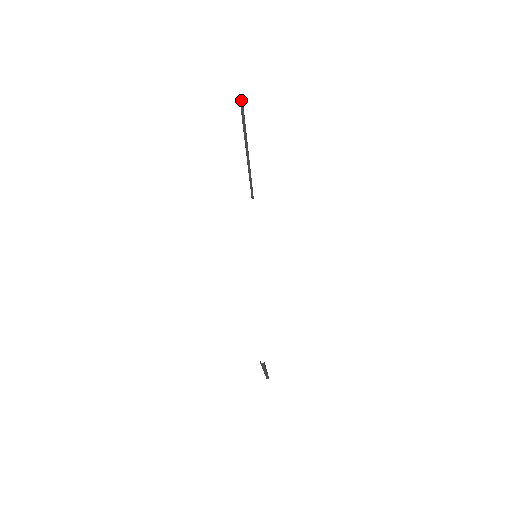
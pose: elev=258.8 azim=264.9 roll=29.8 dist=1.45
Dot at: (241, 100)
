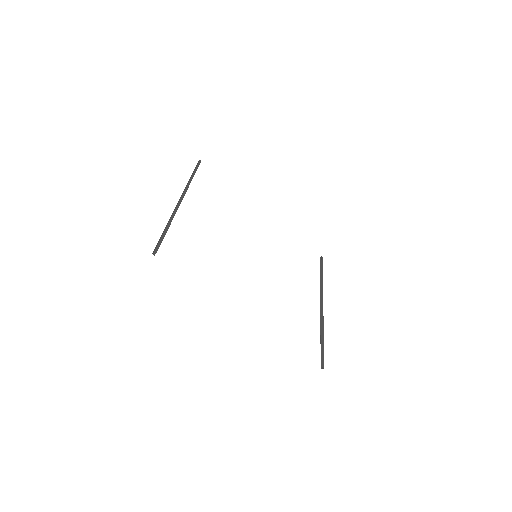
Dot at: (155, 248)
